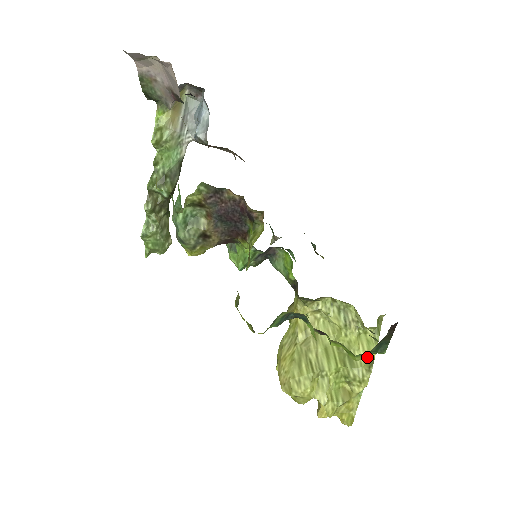
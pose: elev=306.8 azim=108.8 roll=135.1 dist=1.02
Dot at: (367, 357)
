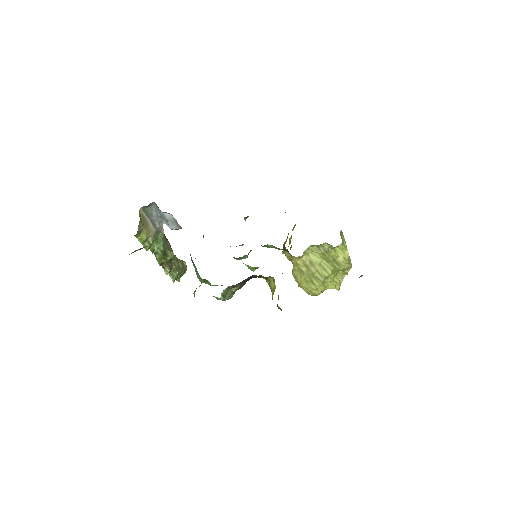
Dot at: (345, 258)
